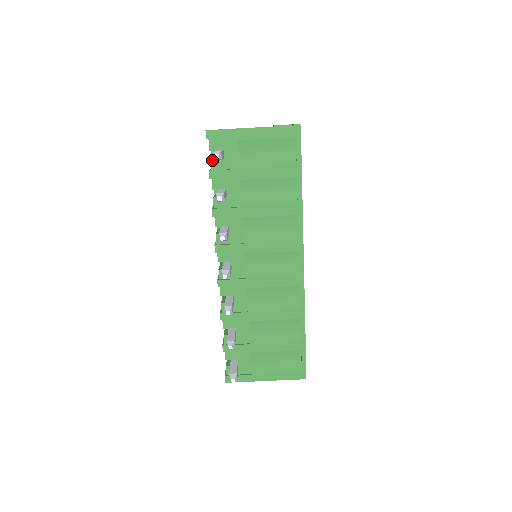
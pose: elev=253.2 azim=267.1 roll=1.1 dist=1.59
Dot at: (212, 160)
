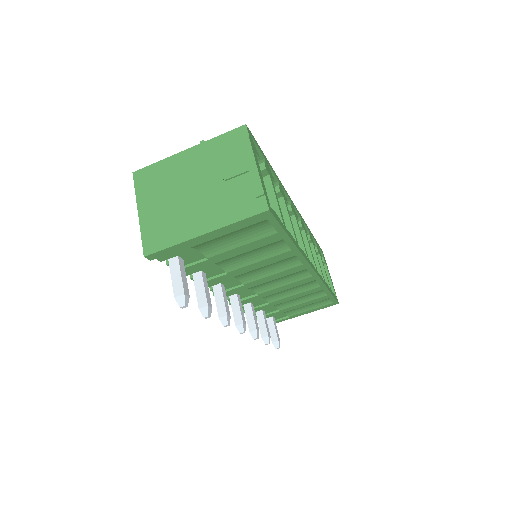
Dot at: occluded
